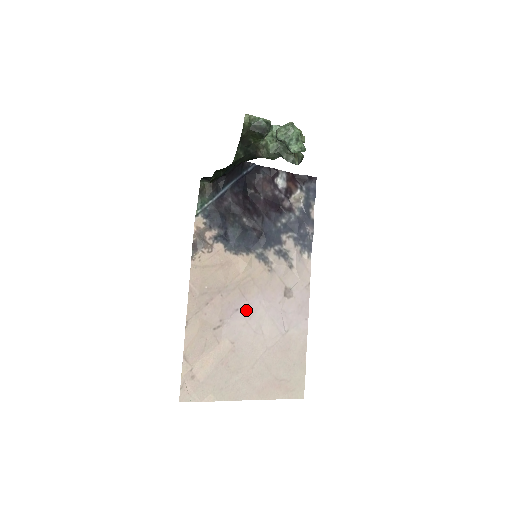
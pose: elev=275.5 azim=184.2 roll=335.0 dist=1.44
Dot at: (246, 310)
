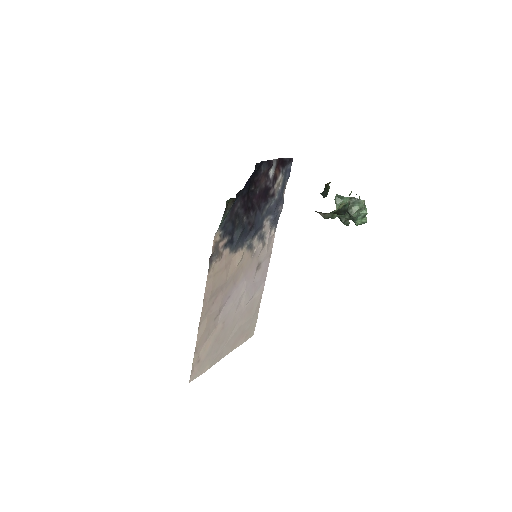
Dot at: (234, 294)
